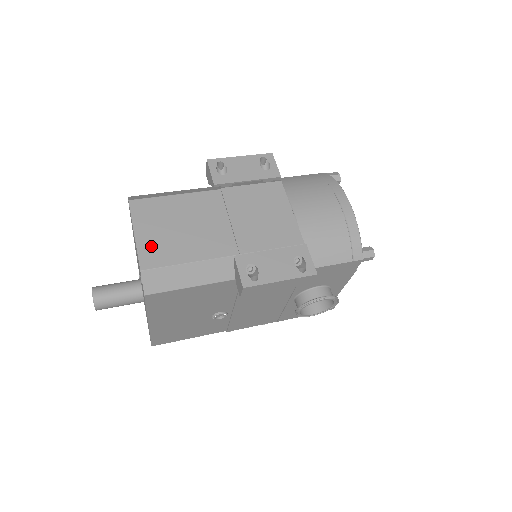
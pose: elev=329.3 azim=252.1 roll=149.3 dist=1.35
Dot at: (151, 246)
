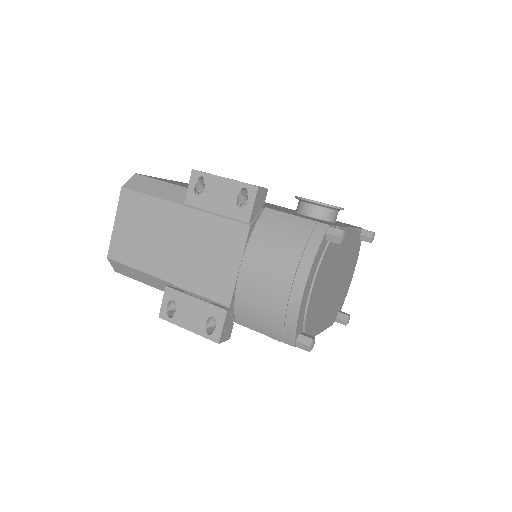
Dot at: (120, 240)
